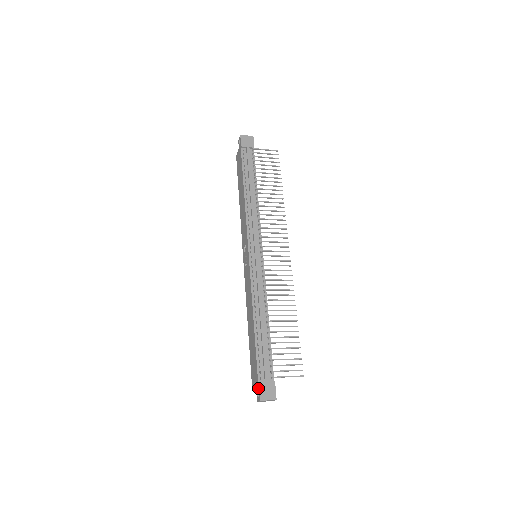
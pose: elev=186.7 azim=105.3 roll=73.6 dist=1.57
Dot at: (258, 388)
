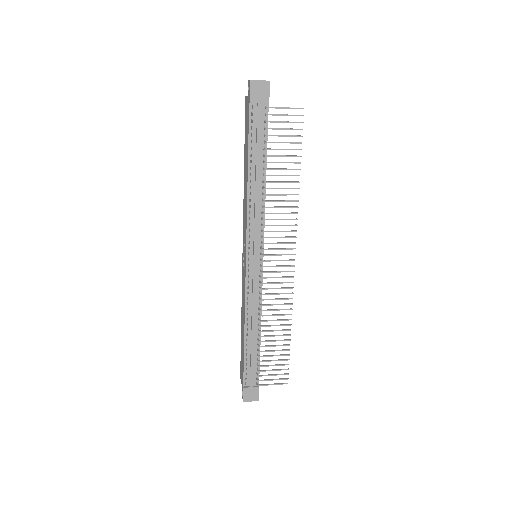
Dot at: (243, 391)
